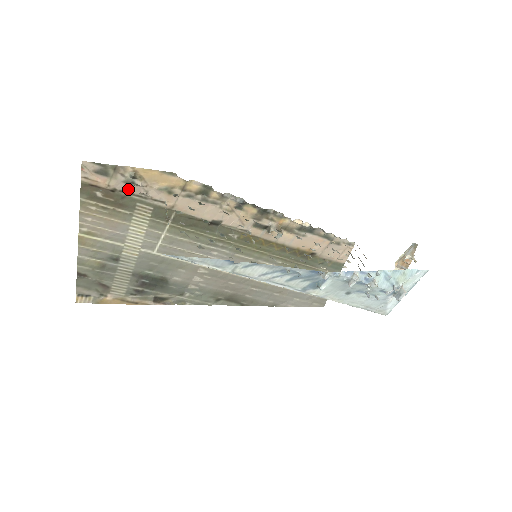
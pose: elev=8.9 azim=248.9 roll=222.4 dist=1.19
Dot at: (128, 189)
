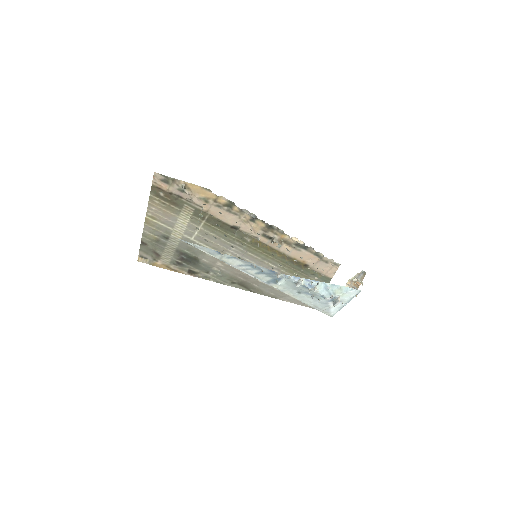
Dot at: (180, 194)
